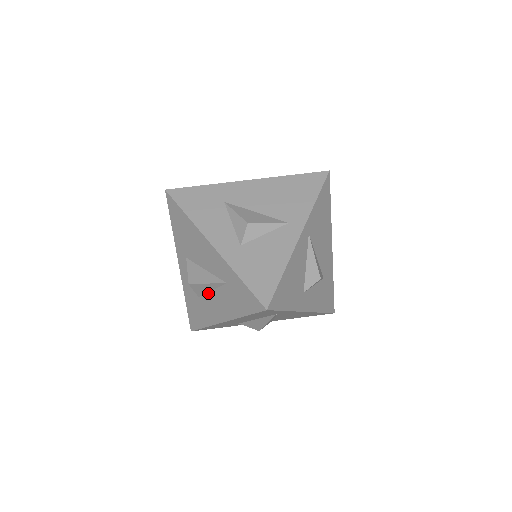
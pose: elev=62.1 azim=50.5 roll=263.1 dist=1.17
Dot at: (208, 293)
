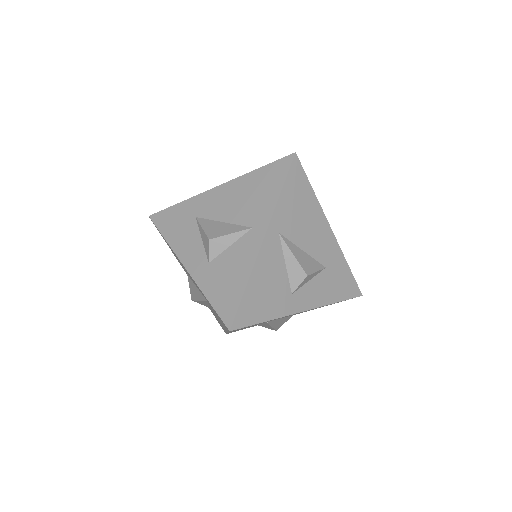
Dot at: (209, 306)
